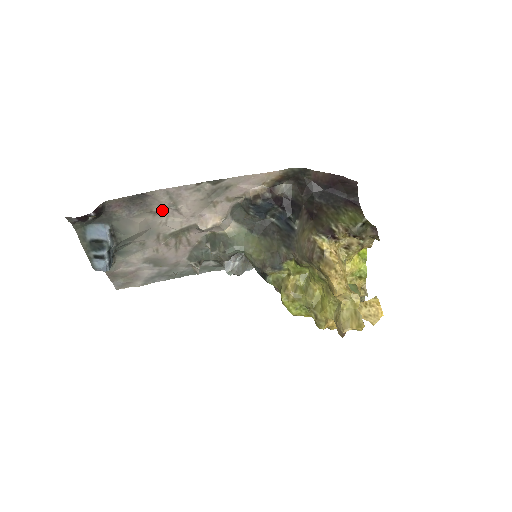
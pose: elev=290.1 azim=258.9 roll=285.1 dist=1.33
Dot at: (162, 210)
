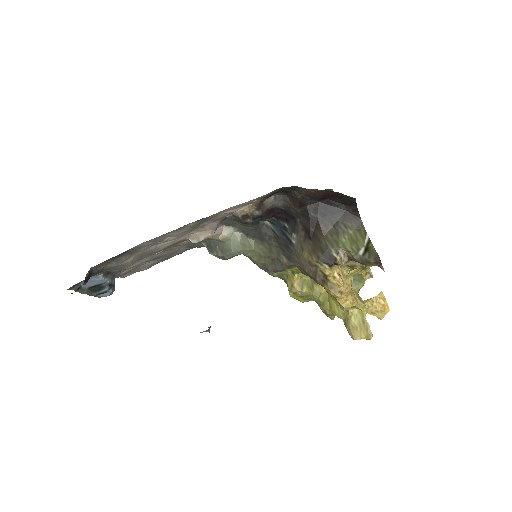
Dot at: (149, 246)
